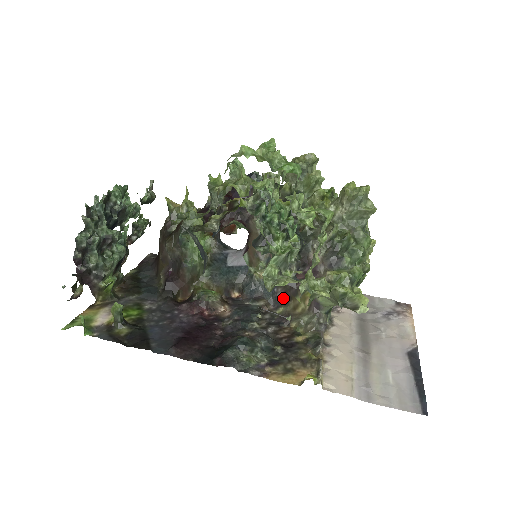
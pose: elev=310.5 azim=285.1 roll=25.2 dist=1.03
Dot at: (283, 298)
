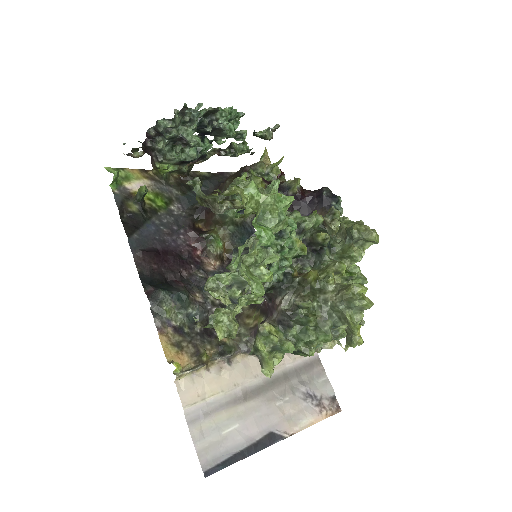
Dot at: occluded
